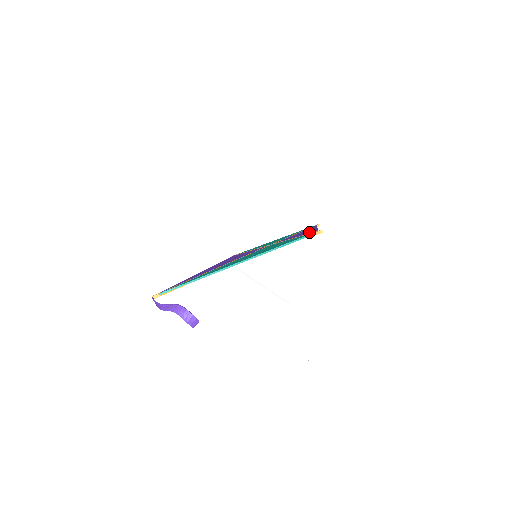
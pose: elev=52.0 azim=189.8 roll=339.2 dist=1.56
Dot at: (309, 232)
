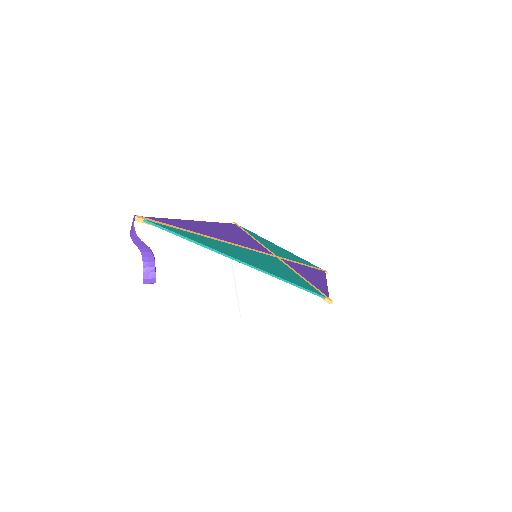
Dot at: (319, 286)
